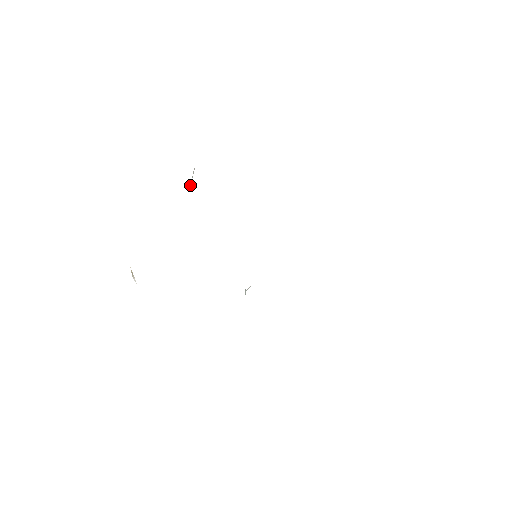
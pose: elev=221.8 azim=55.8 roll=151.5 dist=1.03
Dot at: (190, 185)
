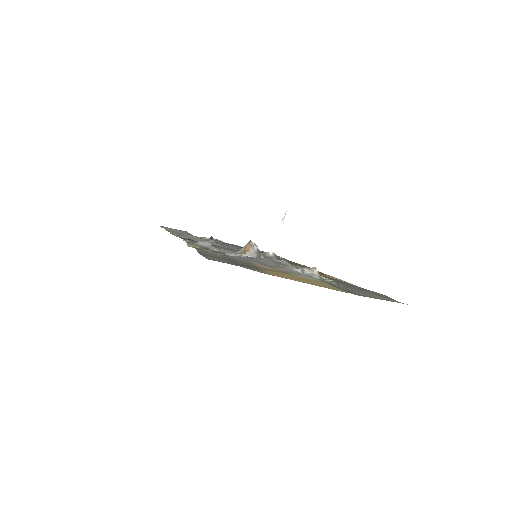
Dot at: occluded
